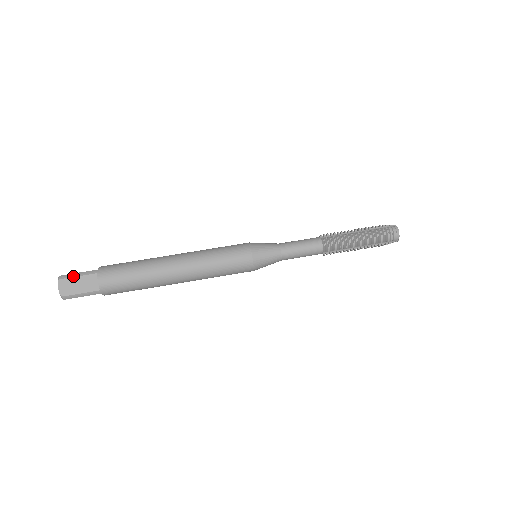
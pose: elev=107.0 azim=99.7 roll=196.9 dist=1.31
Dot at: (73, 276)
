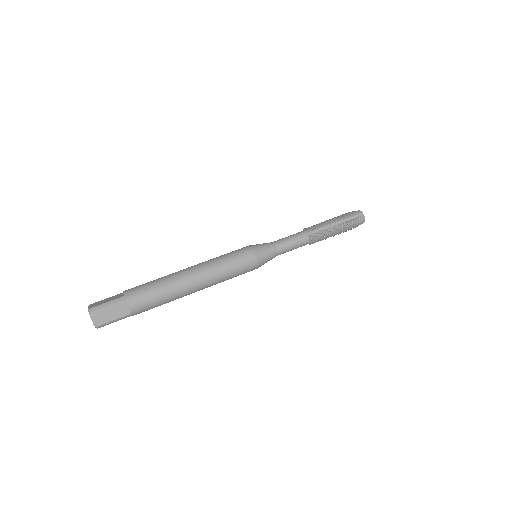
Dot at: (103, 300)
